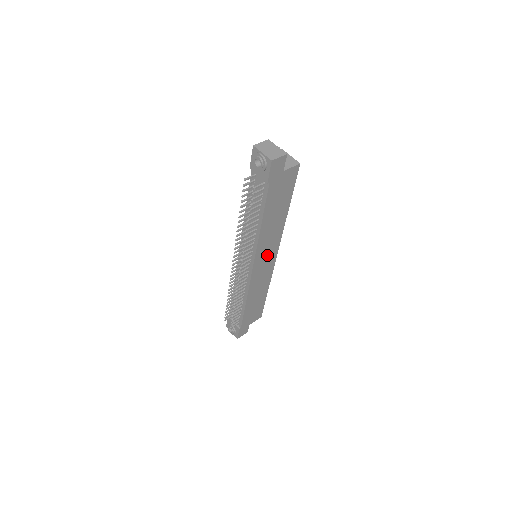
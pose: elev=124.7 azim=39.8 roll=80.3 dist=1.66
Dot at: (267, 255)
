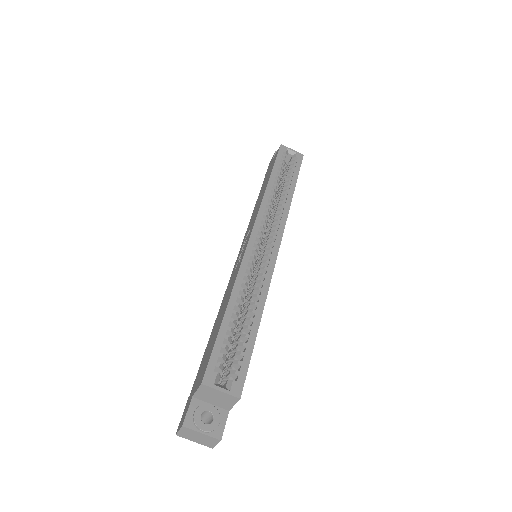
Dot at: occluded
